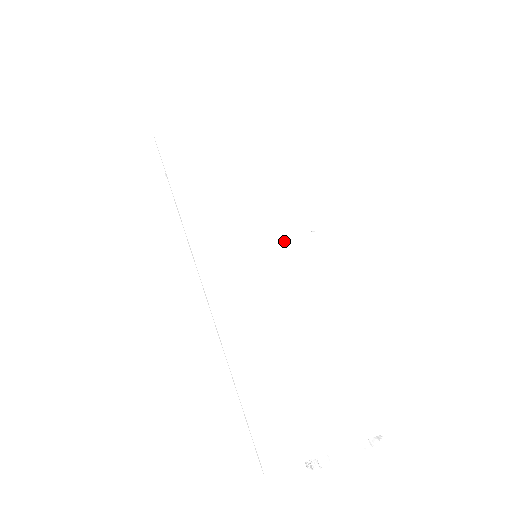
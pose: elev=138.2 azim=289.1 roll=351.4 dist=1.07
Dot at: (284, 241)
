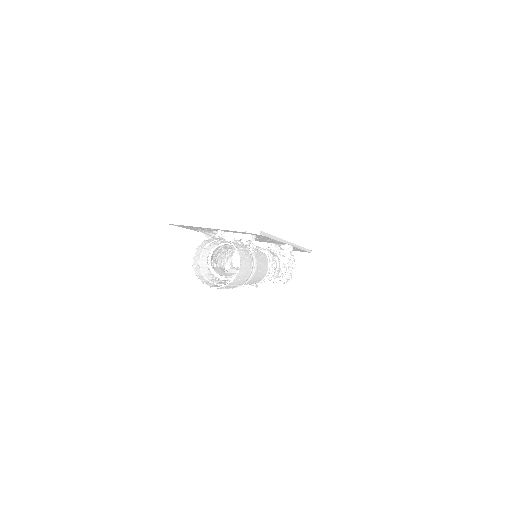
Dot at: occluded
